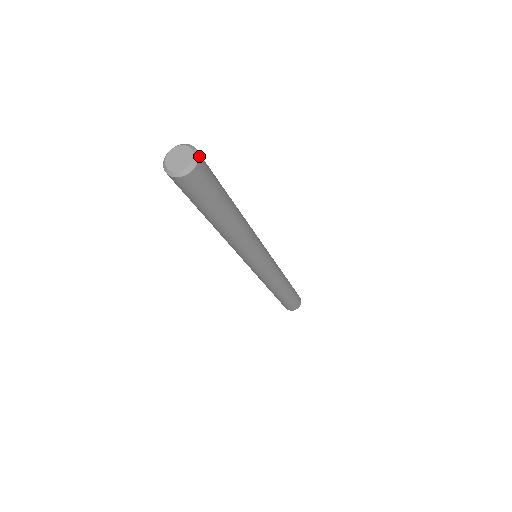
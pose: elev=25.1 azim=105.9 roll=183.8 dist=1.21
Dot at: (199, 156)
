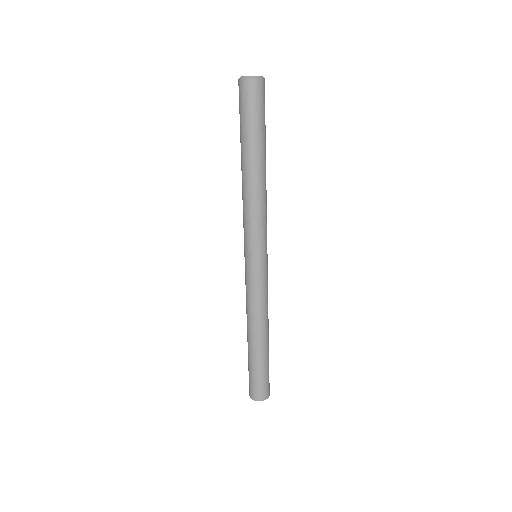
Dot at: (264, 80)
